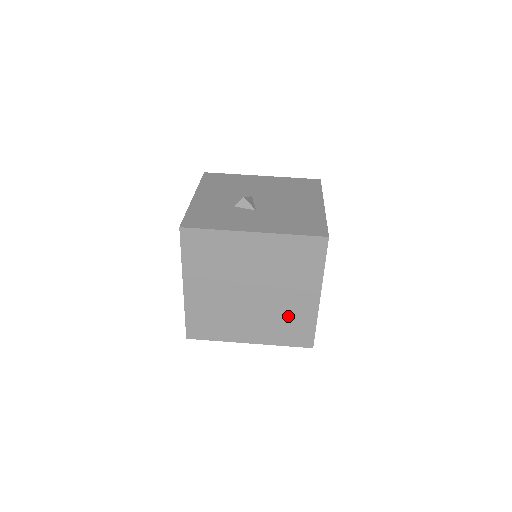
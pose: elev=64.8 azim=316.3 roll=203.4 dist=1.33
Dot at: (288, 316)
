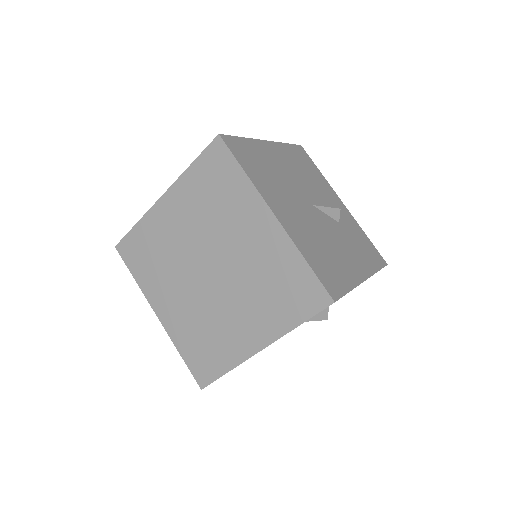
Dot at: (266, 273)
